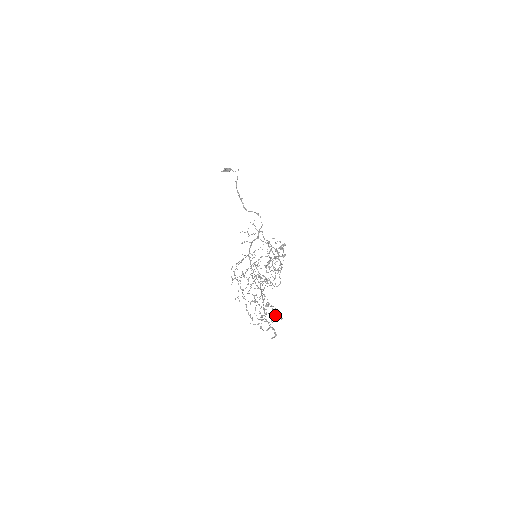
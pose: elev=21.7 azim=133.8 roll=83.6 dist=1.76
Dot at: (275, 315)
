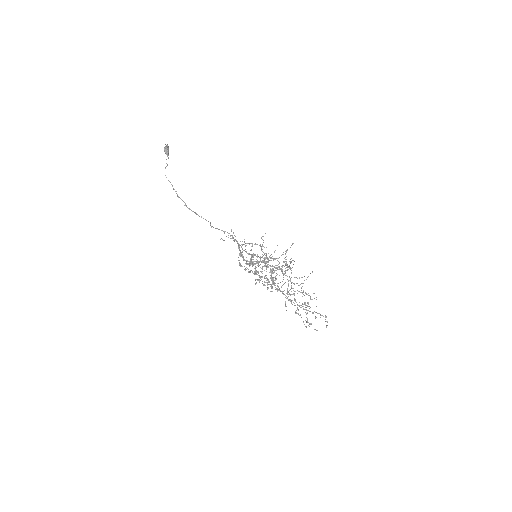
Dot at: (305, 326)
